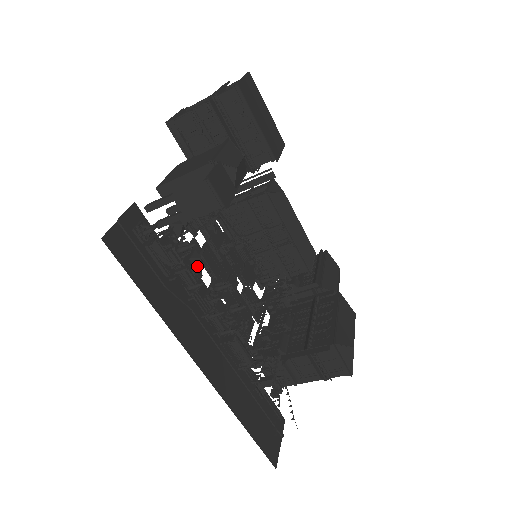
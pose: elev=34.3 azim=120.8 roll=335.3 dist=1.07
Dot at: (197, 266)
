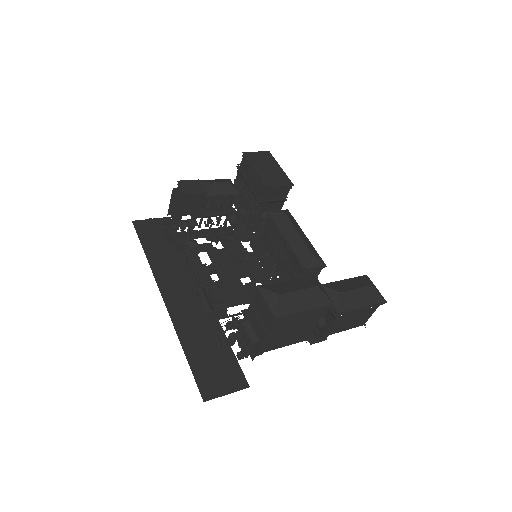
Dot at: (190, 246)
